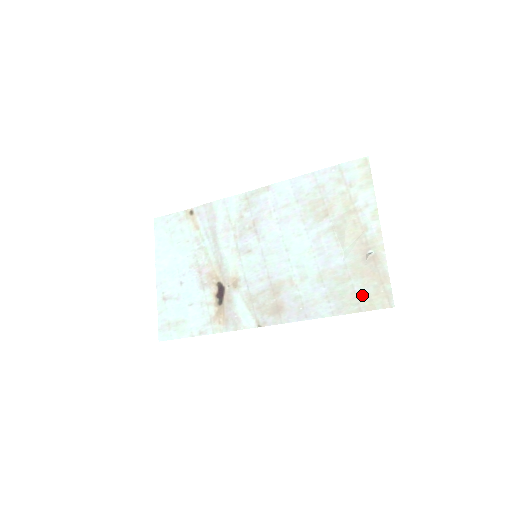
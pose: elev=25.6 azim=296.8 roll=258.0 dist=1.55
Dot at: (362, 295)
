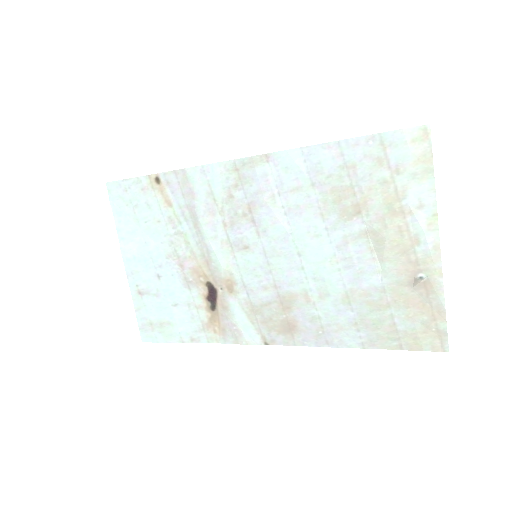
Dot at: (405, 330)
